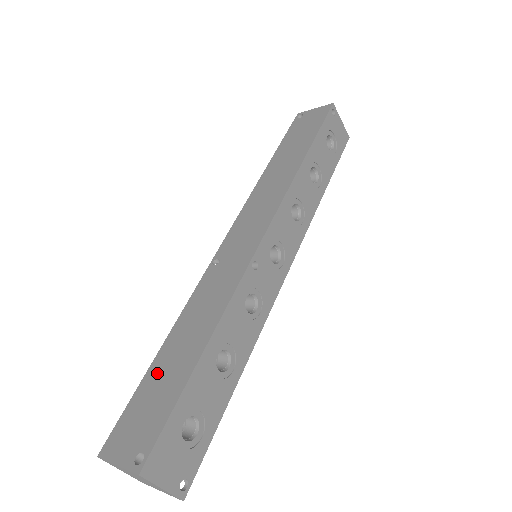
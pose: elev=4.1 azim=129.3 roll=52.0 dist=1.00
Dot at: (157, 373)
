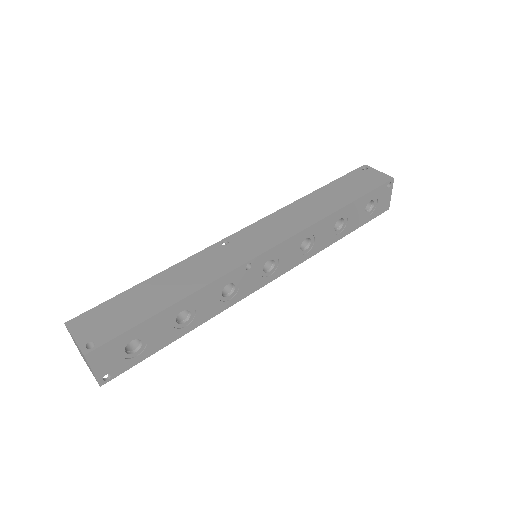
Dot at: (135, 295)
